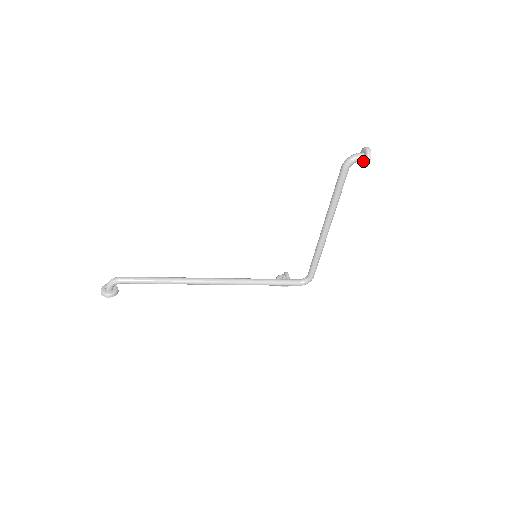
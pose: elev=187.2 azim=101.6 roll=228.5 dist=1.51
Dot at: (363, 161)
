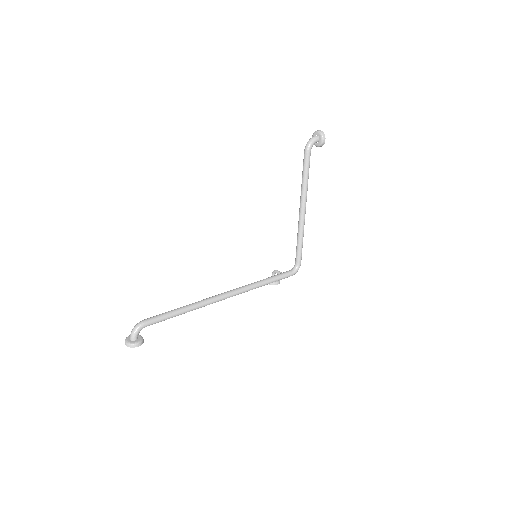
Dot at: (319, 141)
